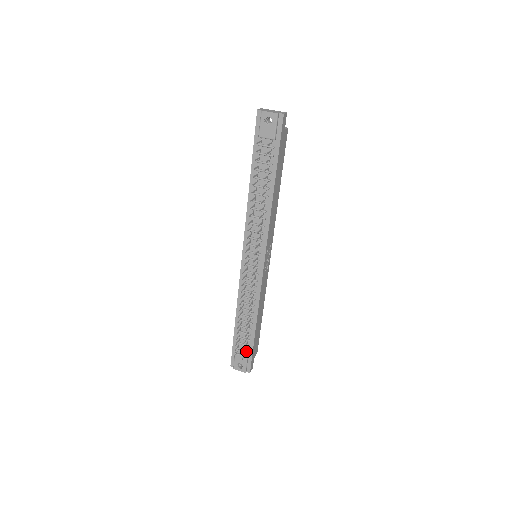
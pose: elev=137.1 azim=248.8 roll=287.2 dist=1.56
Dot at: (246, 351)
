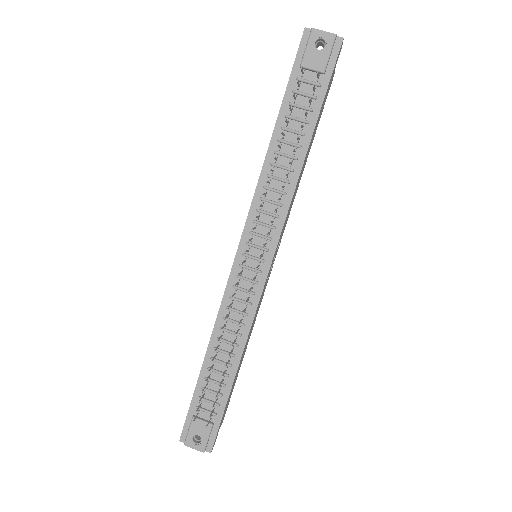
Dot at: (212, 413)
